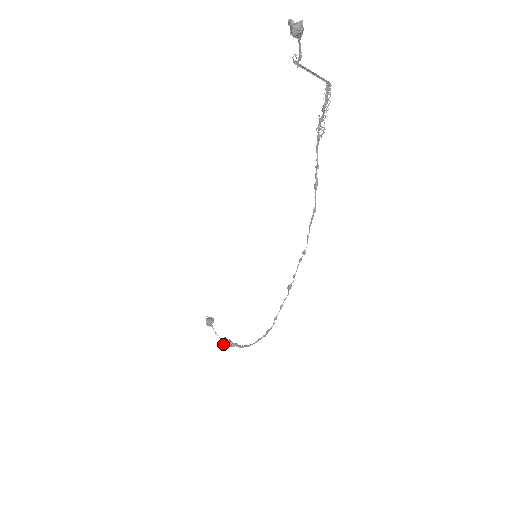
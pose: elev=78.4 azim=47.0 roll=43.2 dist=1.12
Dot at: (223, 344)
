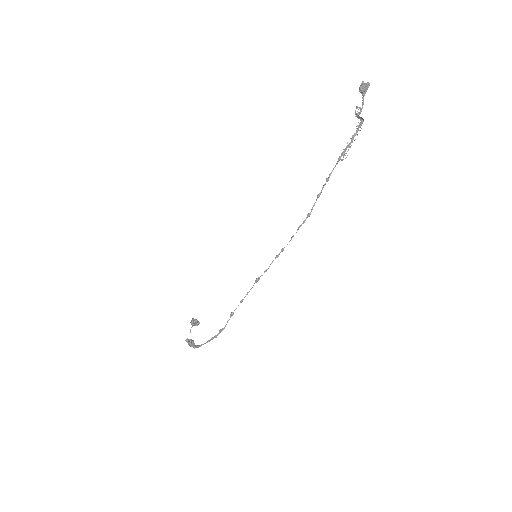
Dot at: (187, 338)
